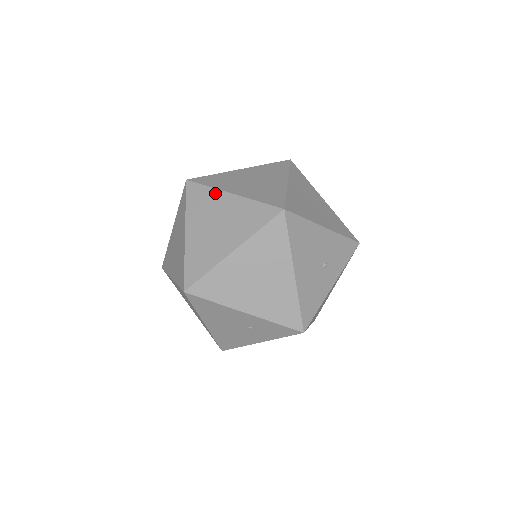
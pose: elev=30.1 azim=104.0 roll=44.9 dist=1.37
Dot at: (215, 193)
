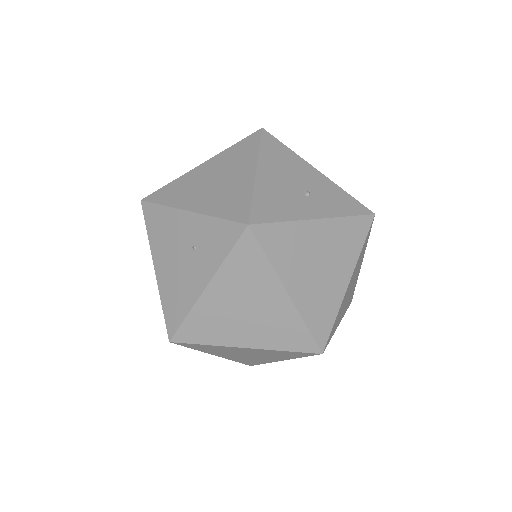
Dot at: occluded
